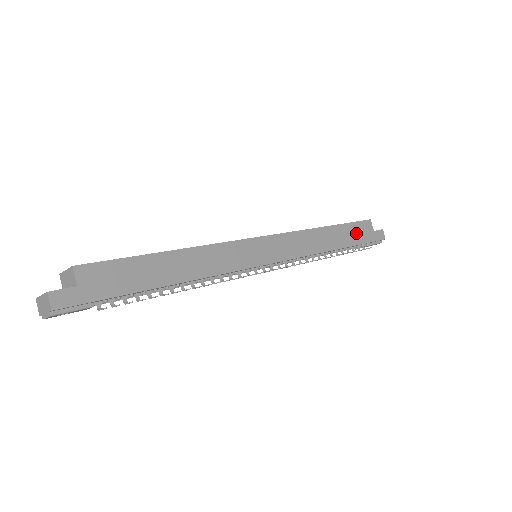
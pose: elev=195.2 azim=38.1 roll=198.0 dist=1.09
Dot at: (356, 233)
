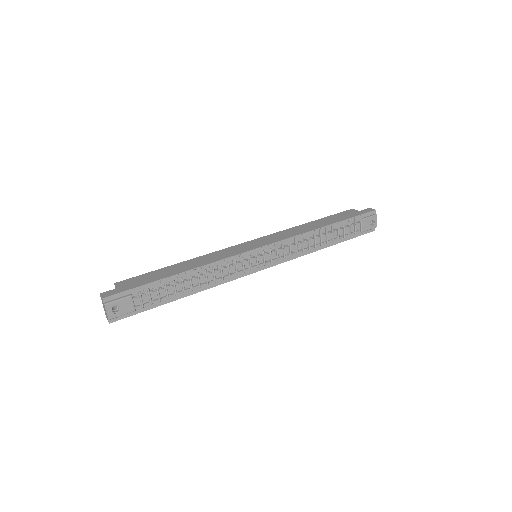
Dot at: (340, 217)
